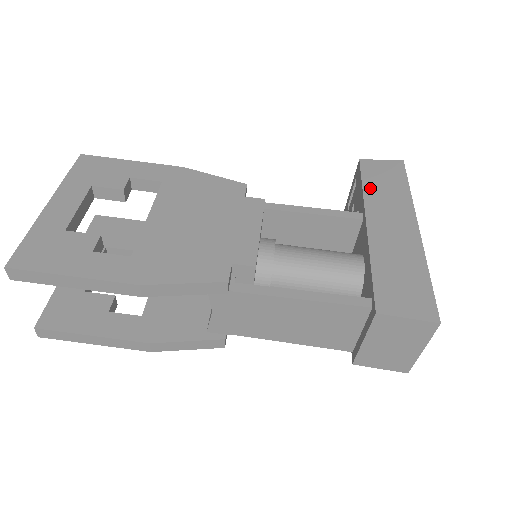
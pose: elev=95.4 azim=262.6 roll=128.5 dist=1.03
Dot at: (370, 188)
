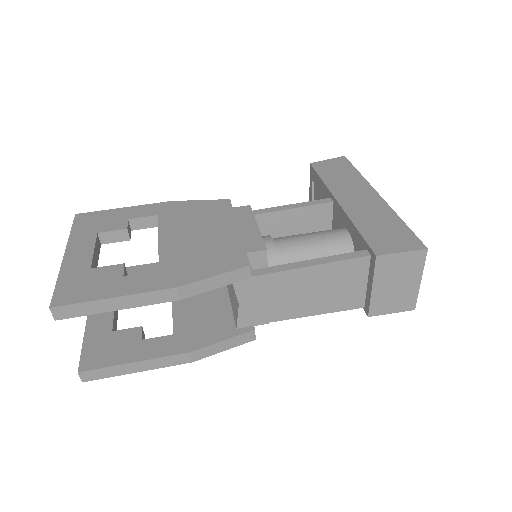
Dot at: (328, 179)
